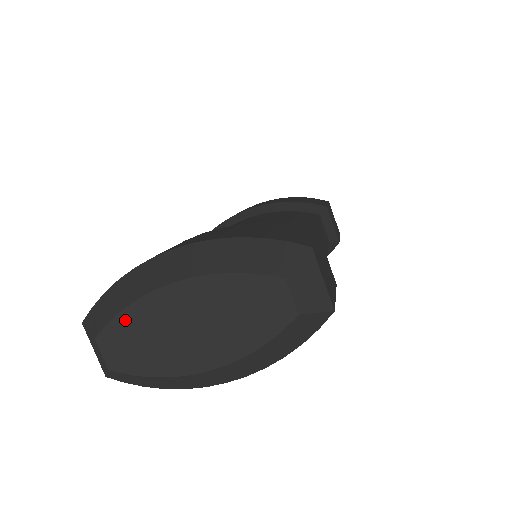
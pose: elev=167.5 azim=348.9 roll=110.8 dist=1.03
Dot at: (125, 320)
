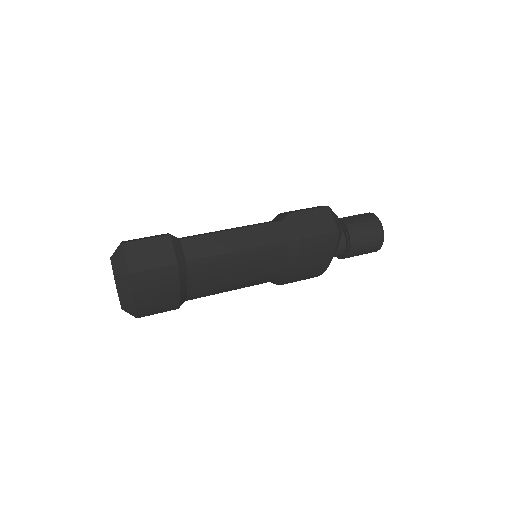
Dot at: occluded
